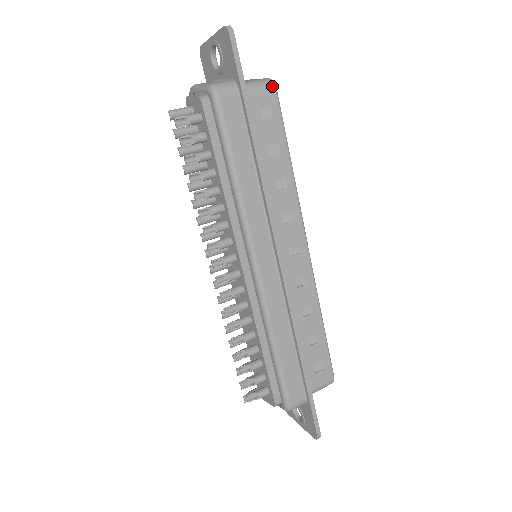
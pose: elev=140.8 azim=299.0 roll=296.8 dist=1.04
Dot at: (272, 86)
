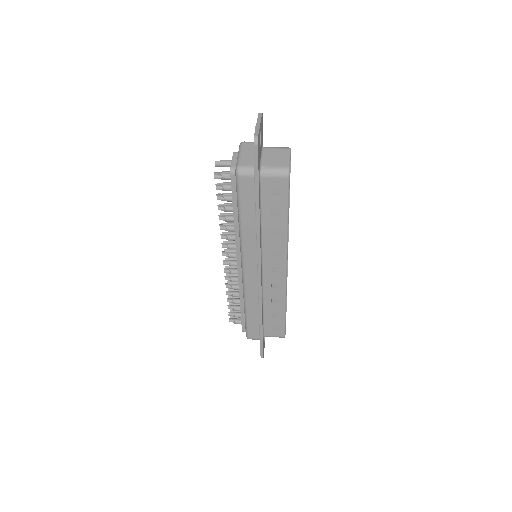
Dot at: (285, 176)
